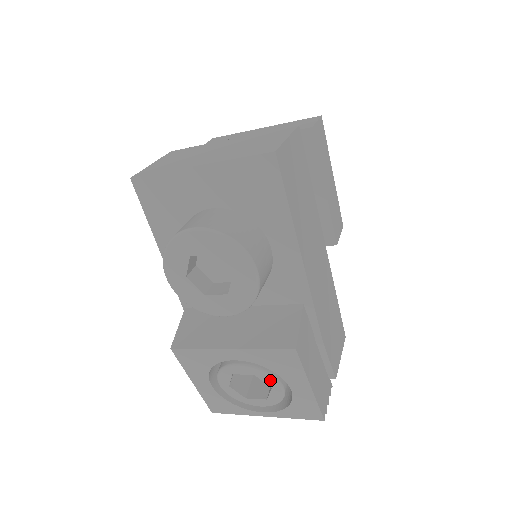
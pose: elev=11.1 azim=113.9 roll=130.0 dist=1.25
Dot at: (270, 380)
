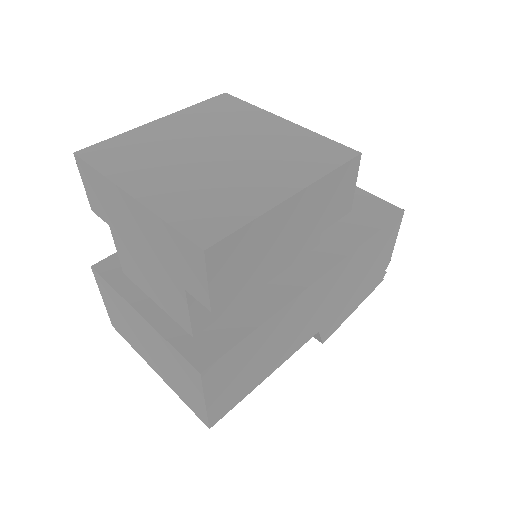
Dot at: occluded
